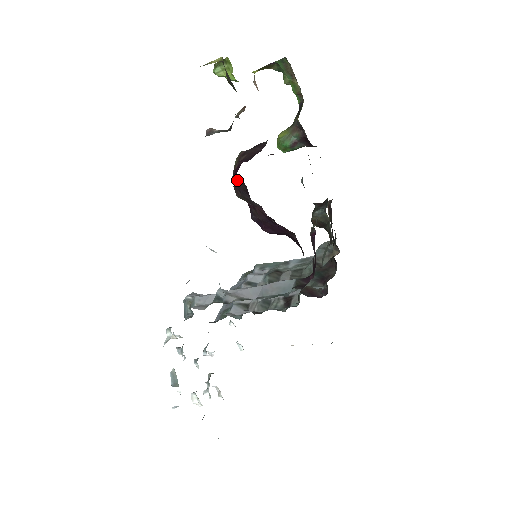
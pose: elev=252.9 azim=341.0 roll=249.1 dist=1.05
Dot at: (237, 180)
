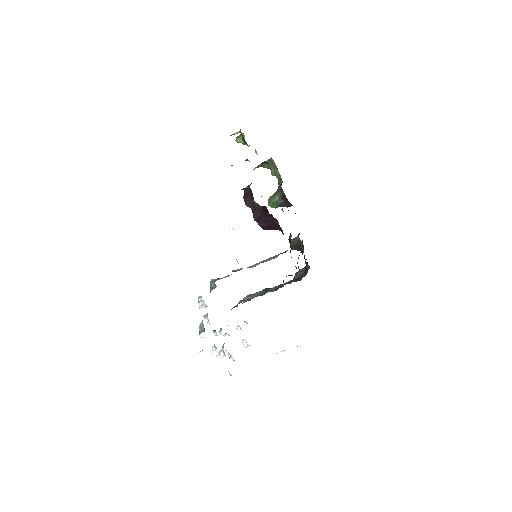
Dot at: (246, 191)
